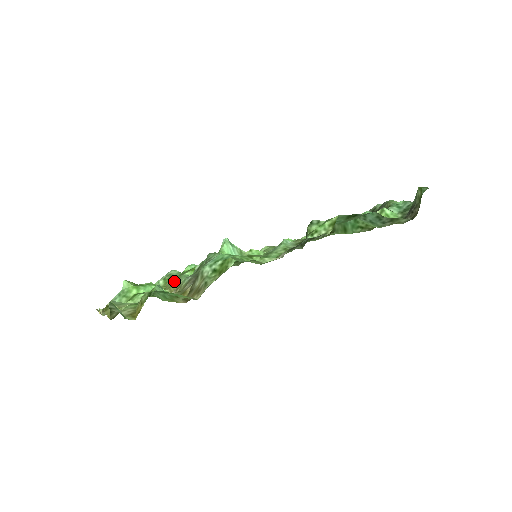
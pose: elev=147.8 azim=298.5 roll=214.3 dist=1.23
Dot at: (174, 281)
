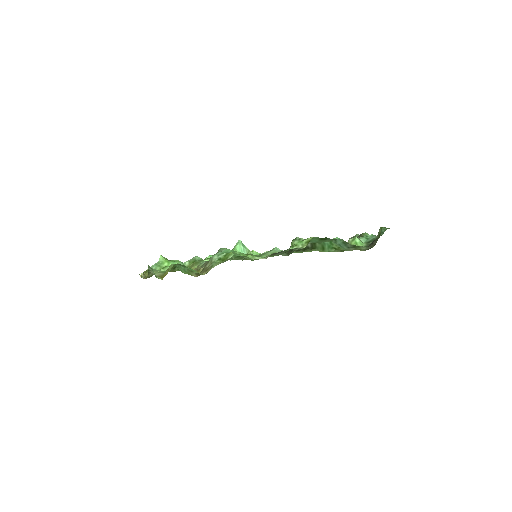
Dot at: (196, 264)
